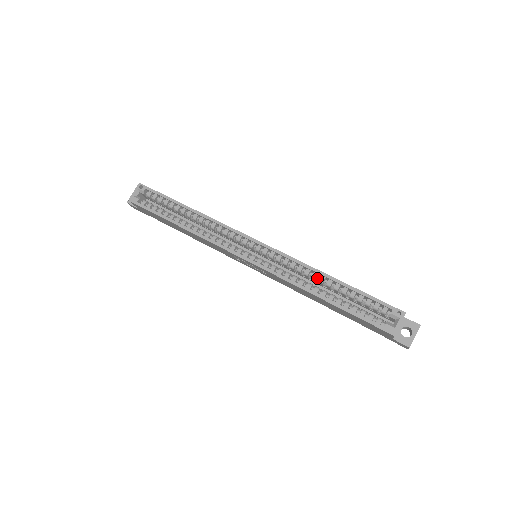
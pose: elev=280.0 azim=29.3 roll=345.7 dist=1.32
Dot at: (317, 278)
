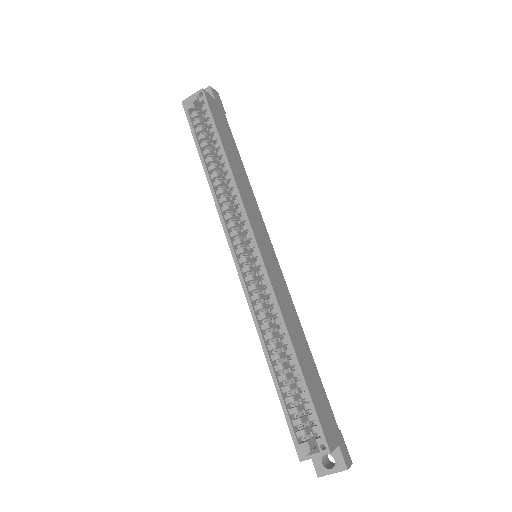
Dot at: (283, 335)
